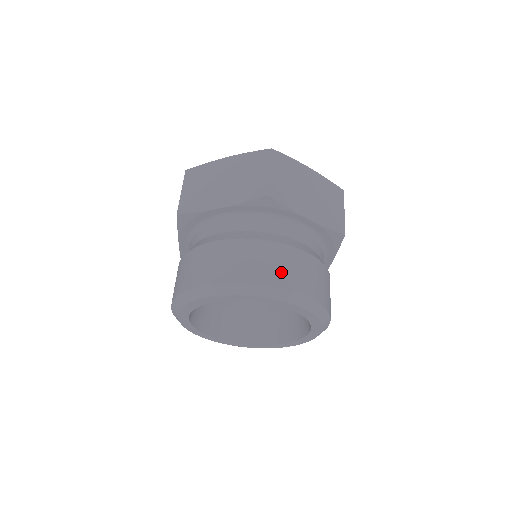
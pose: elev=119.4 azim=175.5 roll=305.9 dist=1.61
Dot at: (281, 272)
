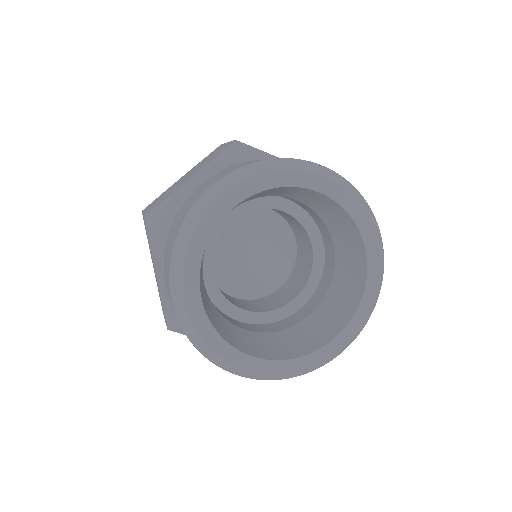
Dot at: occluded
